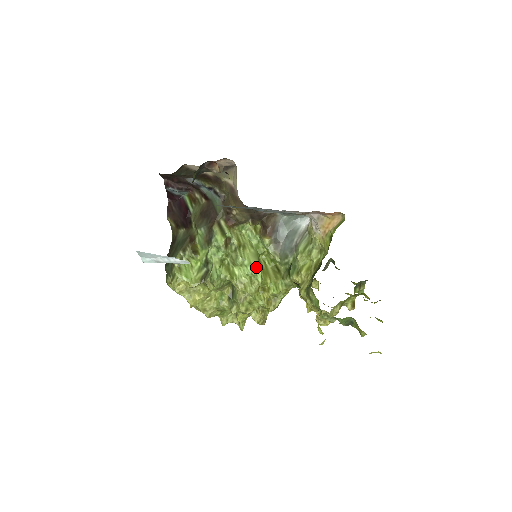
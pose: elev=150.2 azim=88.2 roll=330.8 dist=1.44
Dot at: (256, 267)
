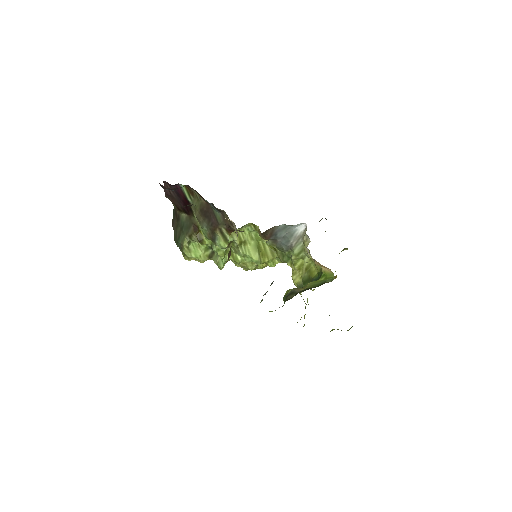
Dot at: (256, 261)
